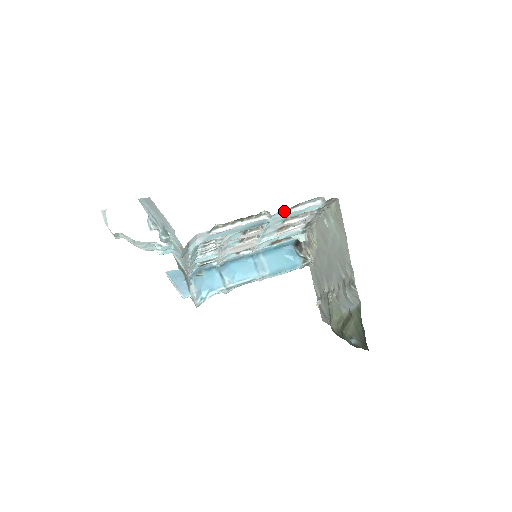
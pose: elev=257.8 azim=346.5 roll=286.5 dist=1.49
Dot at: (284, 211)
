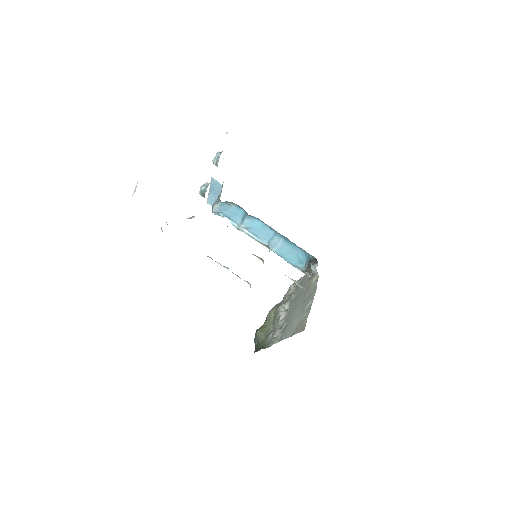
Dot at: occluded
